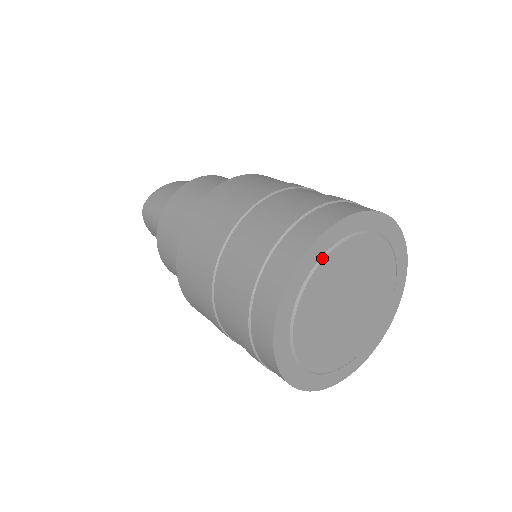
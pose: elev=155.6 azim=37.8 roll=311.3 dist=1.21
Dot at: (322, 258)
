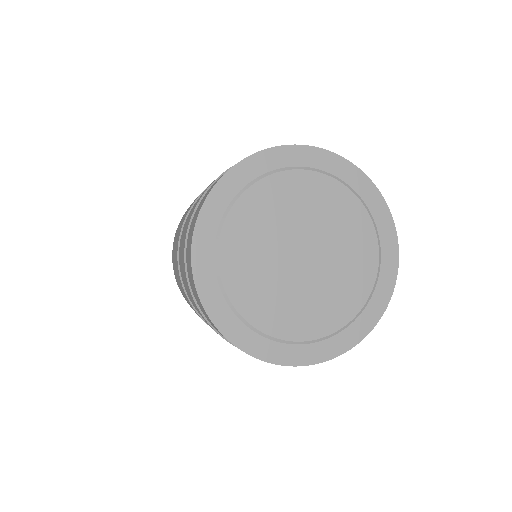
Dot at: (301, 168)
